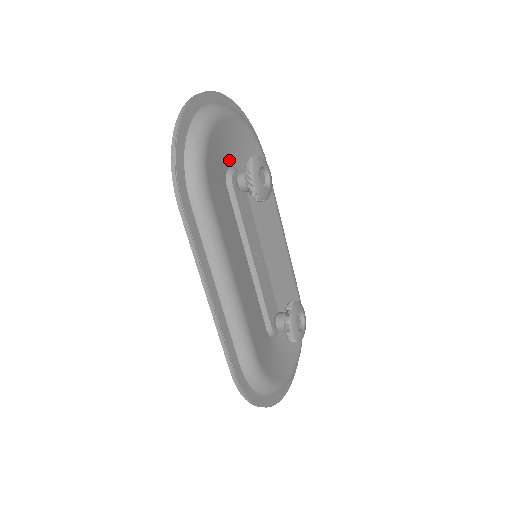
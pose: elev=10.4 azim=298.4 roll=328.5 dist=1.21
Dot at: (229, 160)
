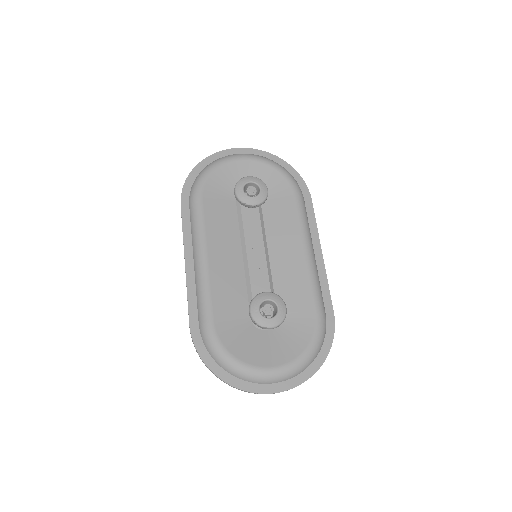
Dot at: occluded
